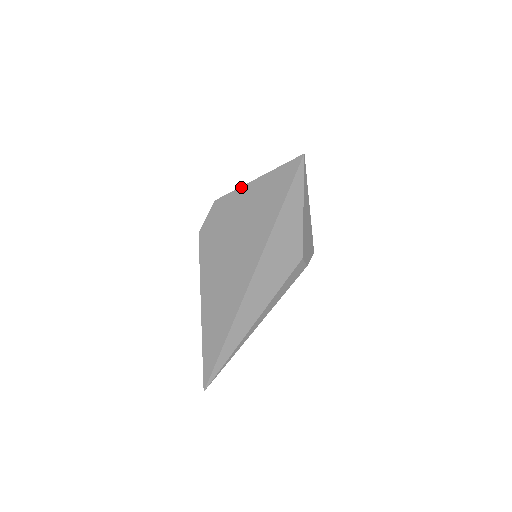
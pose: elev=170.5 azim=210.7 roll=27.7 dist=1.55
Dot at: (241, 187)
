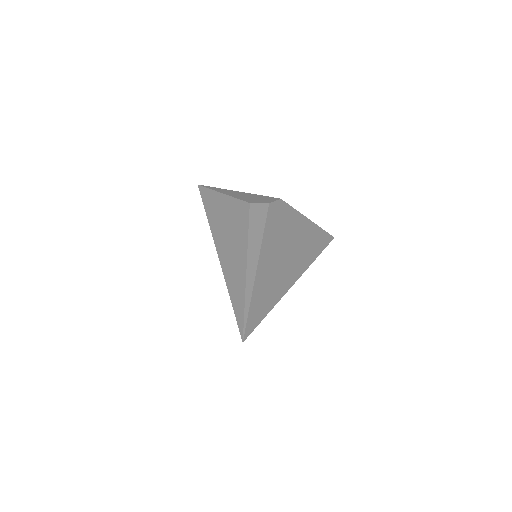
Dot at: occluded
